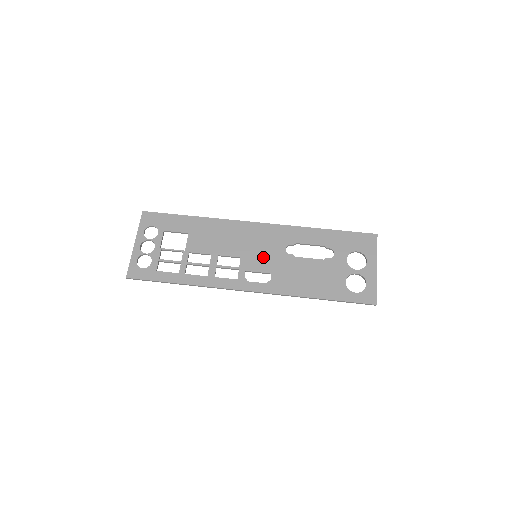
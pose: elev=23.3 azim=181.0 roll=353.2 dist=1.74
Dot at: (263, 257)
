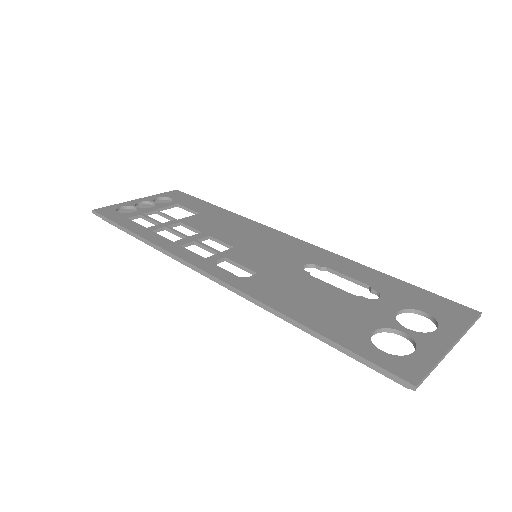
Dot at: (264, 258)
